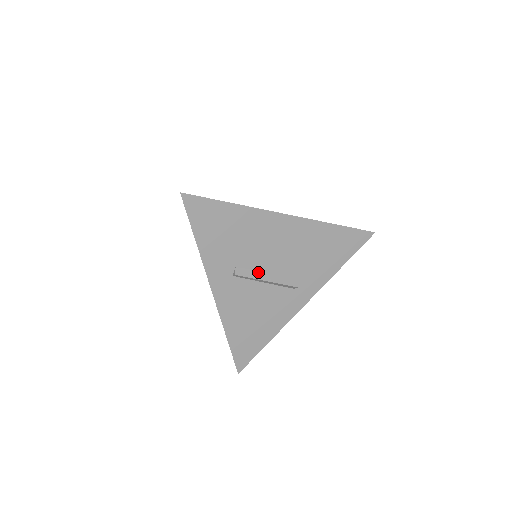
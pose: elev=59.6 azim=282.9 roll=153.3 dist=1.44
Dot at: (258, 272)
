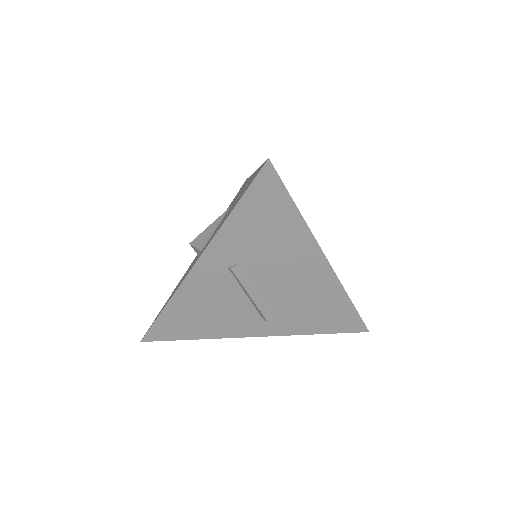
Dot at: (252, 283)
